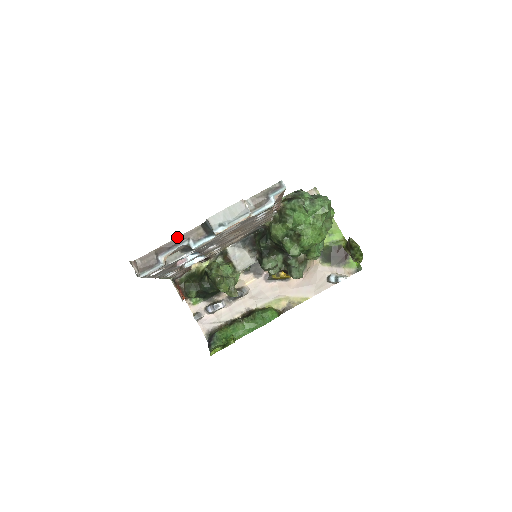
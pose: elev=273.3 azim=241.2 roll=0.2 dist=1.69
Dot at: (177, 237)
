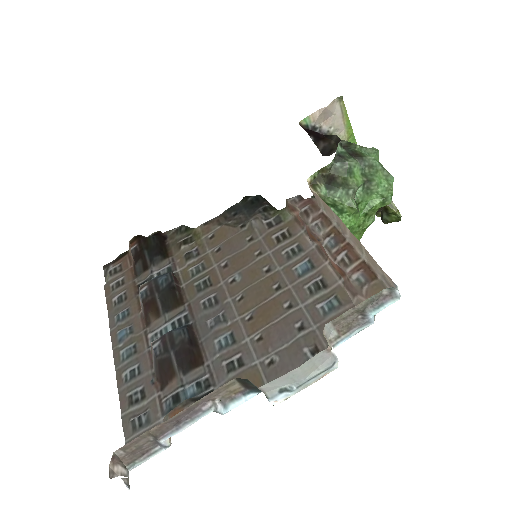
Dot at: (190, 405)
